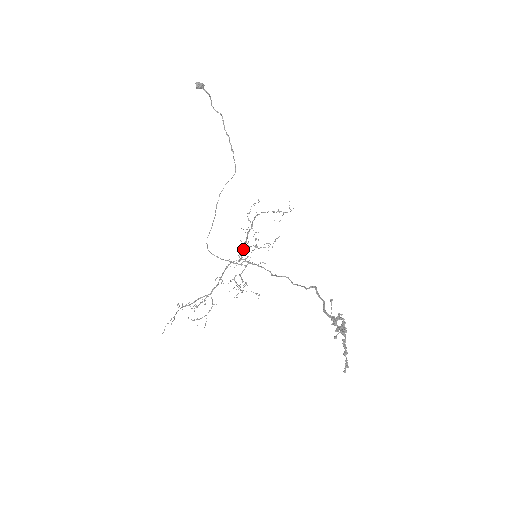
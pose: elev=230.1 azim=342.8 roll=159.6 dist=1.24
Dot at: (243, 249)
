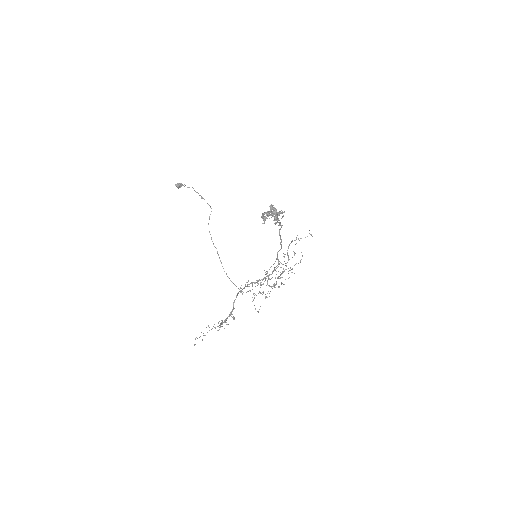
Dot at: occluded
